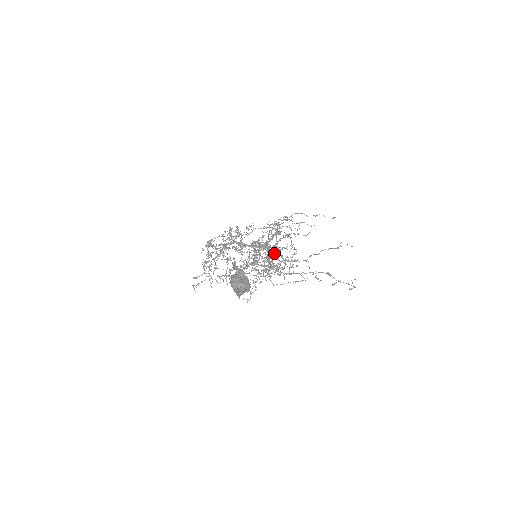
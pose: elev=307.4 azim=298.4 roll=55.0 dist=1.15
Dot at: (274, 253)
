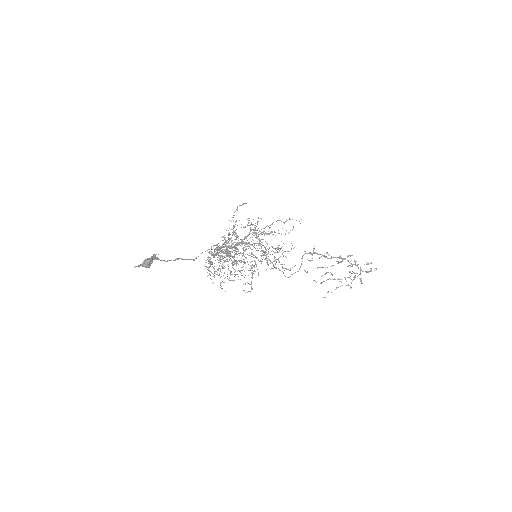
Dot at: (342, 260)
